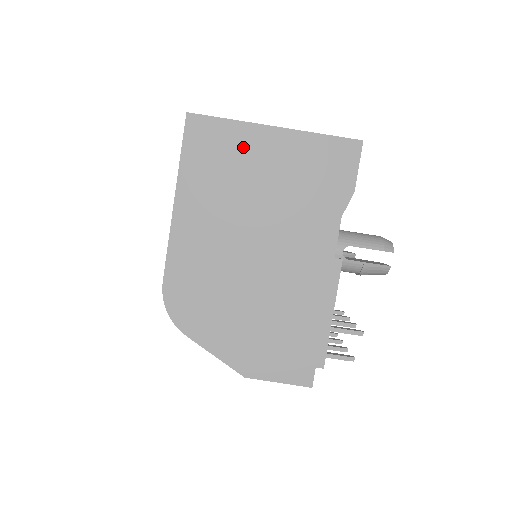
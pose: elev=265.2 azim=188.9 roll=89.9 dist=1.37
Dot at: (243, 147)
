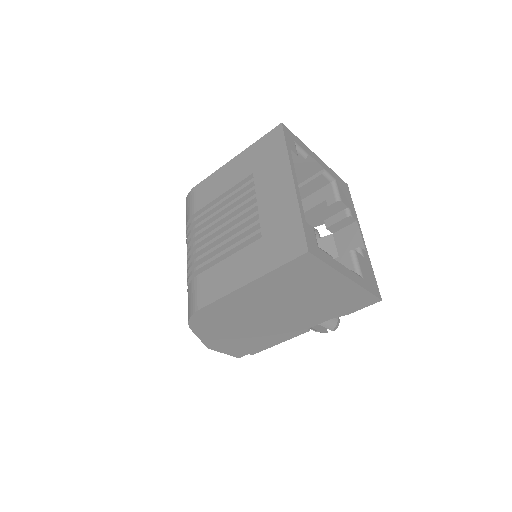
Dot at: (320, 279)
